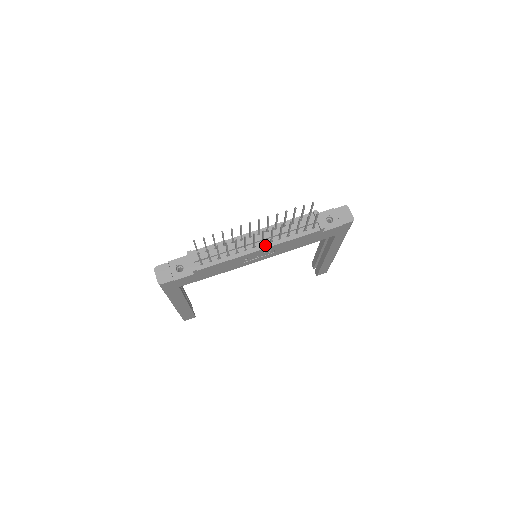
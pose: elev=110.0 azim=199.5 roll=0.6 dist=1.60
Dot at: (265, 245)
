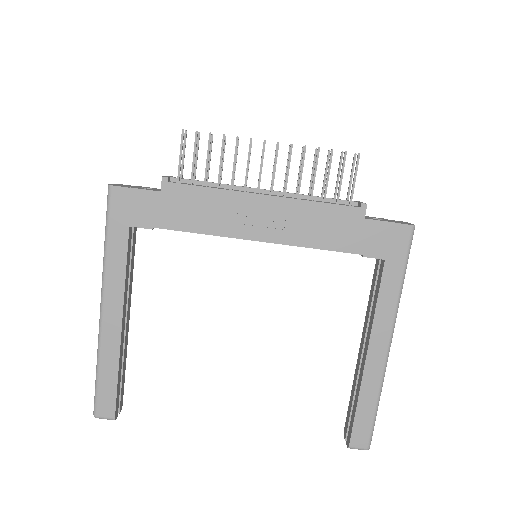
Dot at: (274, 195)
